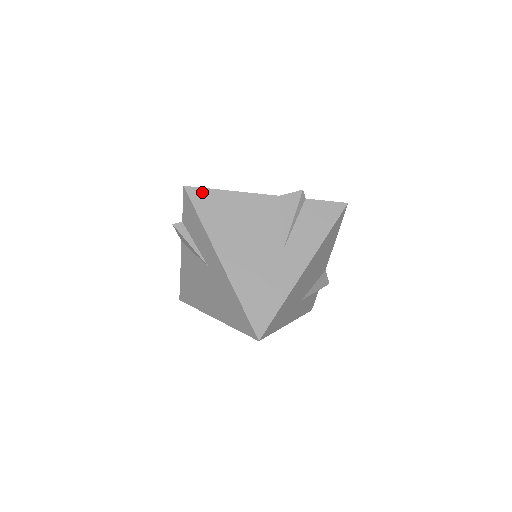
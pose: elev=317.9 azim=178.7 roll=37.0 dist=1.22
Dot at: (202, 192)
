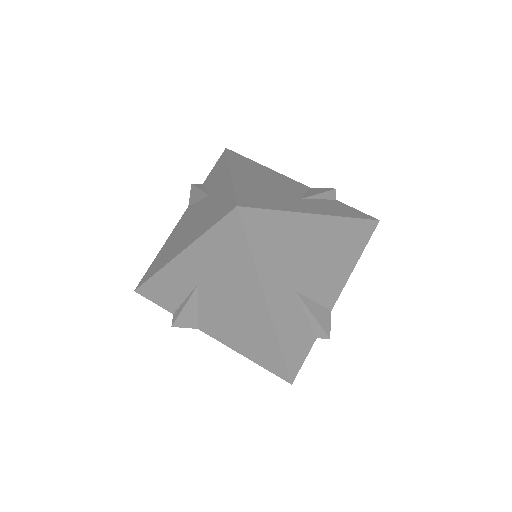
Dot at: (240, 155)
